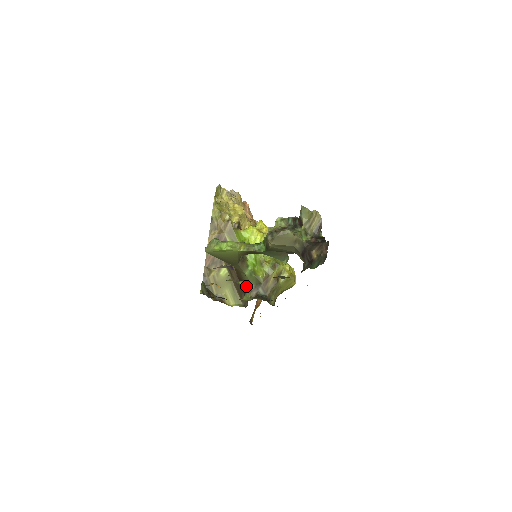
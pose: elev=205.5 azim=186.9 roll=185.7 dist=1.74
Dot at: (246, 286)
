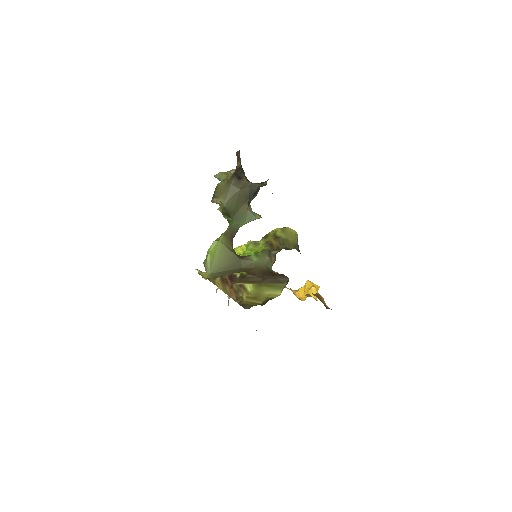
Dot at: (267, 267)
